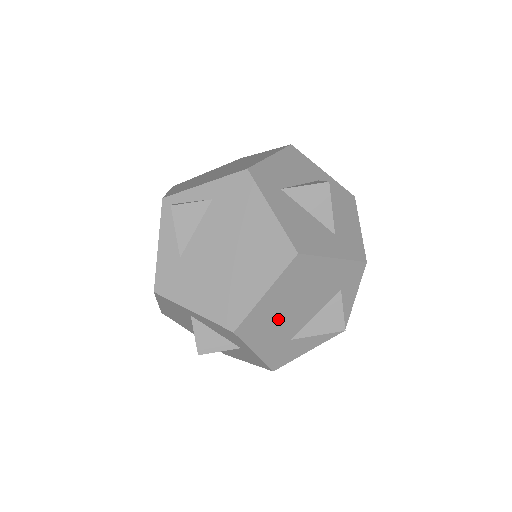
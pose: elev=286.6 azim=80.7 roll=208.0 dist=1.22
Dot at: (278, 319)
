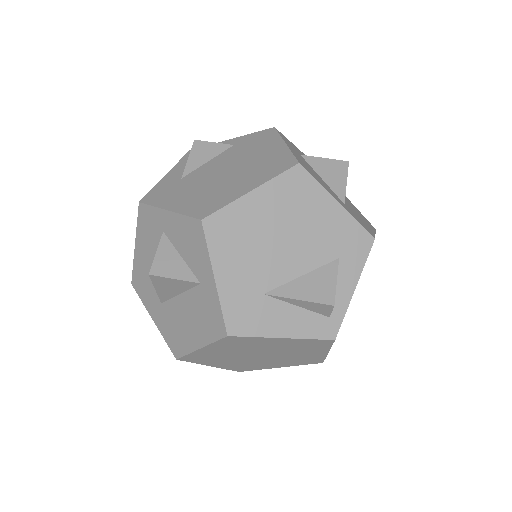
Dot at: (256, 243)
